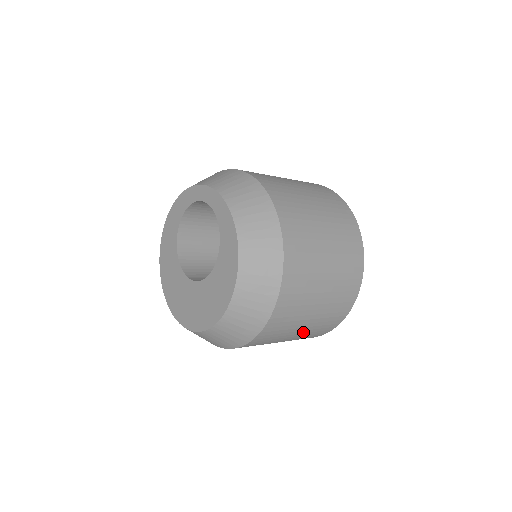
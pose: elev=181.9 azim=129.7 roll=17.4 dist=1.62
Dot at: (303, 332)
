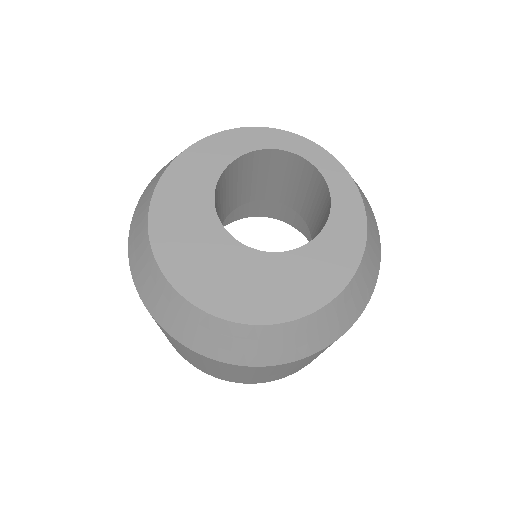
Dot at: (286, 372)
